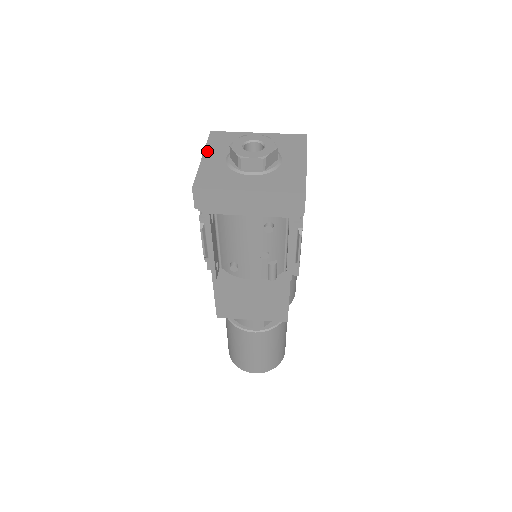
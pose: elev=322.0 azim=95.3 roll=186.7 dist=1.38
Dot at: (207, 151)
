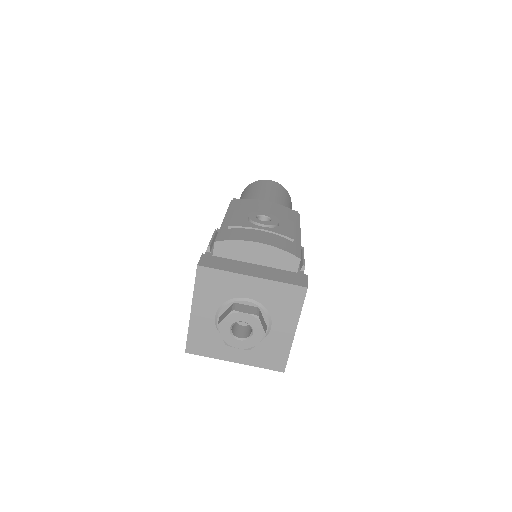
Dot at: (195, 303)
